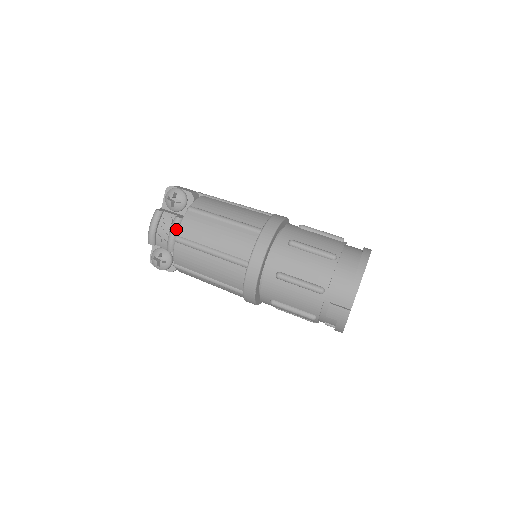
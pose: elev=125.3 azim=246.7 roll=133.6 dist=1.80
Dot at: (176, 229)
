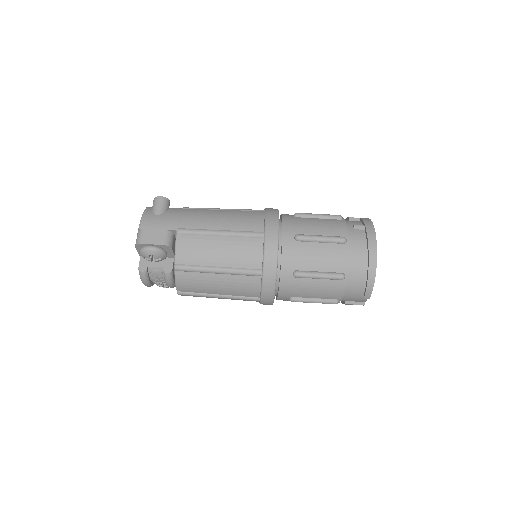
Dot at: (171, 281)
